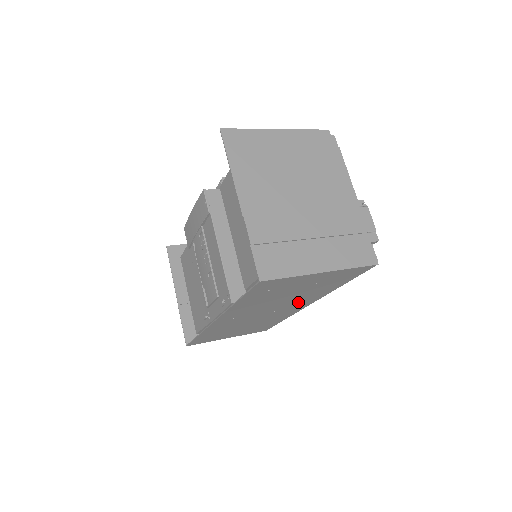
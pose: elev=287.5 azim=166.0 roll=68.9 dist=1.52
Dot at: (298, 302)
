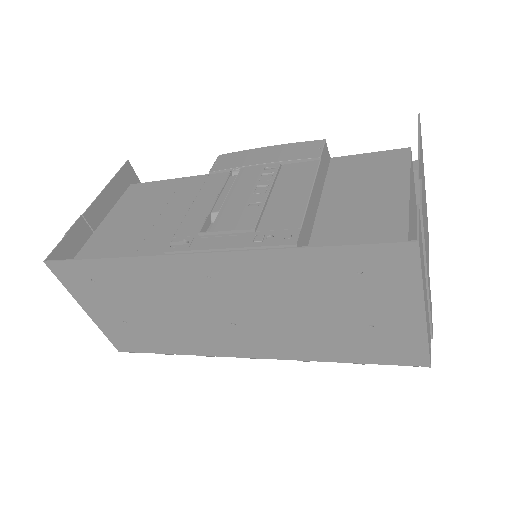
Dot at: (273, 337)
